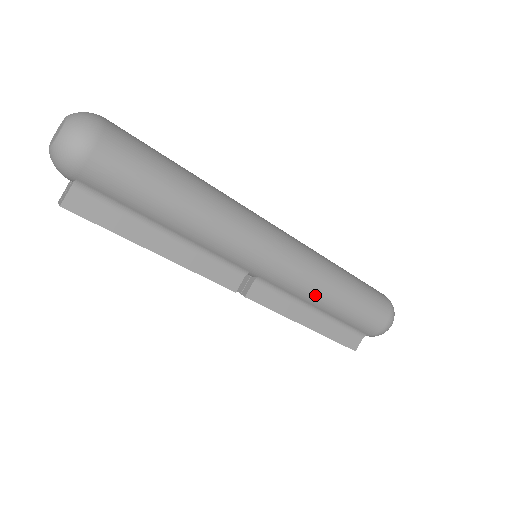
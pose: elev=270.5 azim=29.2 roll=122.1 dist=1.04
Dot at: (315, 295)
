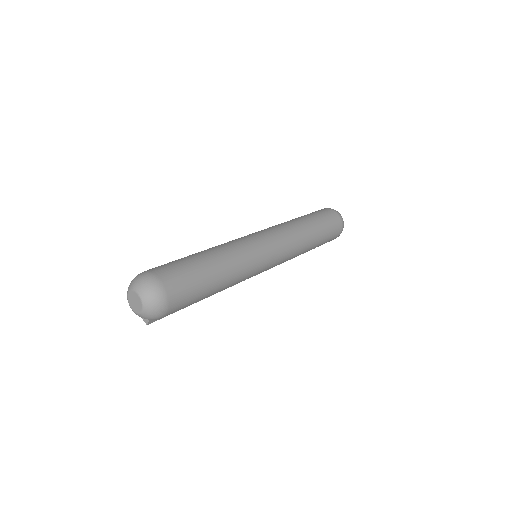
Dot at: occluded
